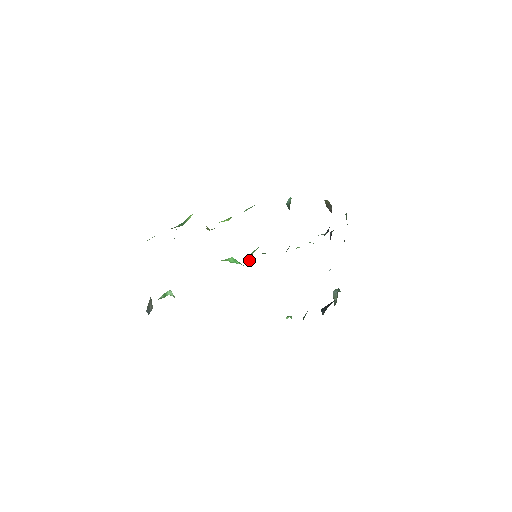
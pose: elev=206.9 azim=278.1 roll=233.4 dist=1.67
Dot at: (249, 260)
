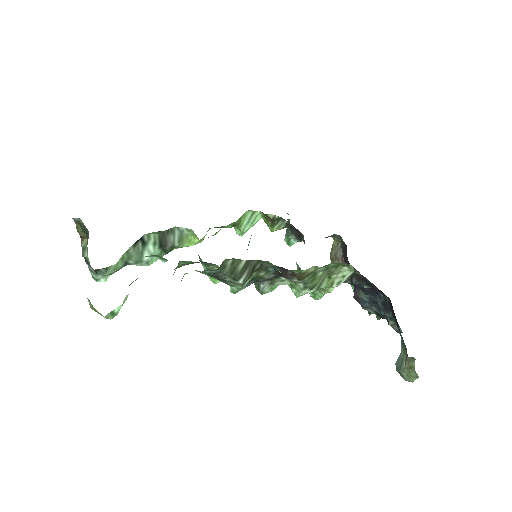
Dot at: occluded
